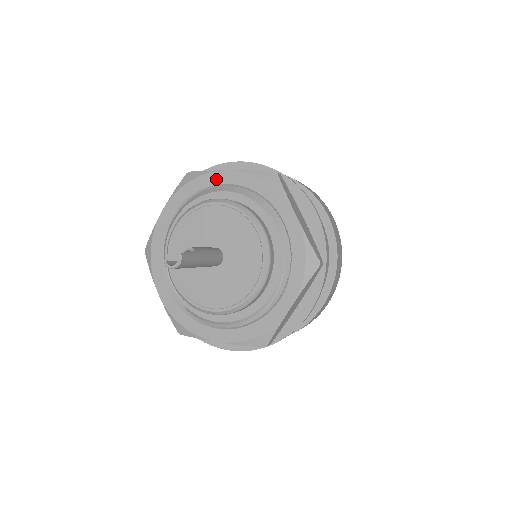
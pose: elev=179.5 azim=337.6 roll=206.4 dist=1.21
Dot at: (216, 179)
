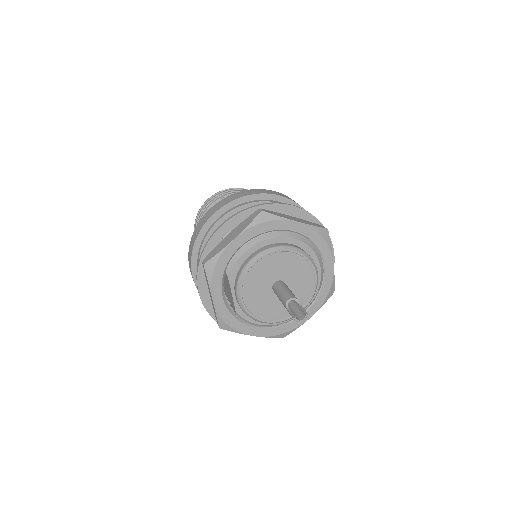
Dot at: (287, 226)
